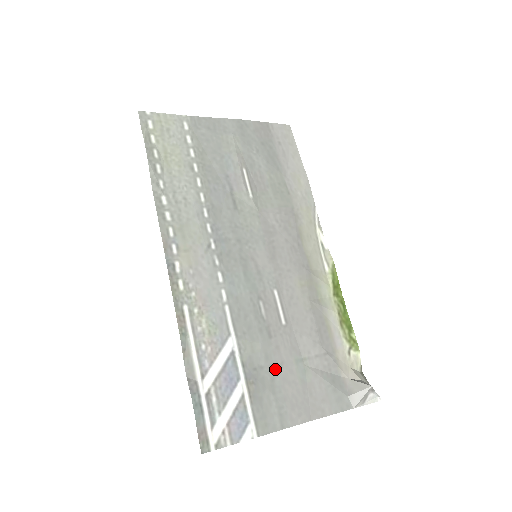
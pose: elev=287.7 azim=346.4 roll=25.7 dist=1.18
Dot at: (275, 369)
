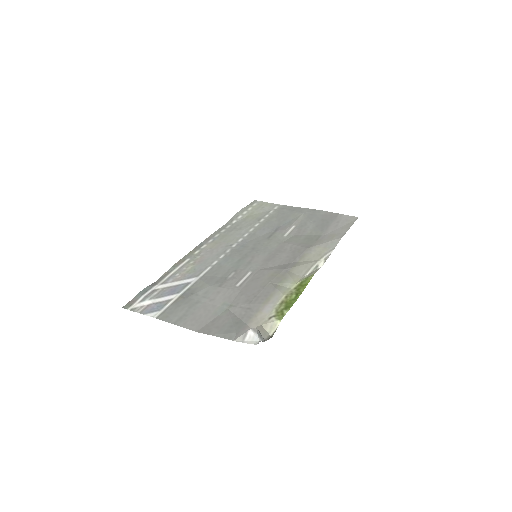
Dot at: (205, 300)
